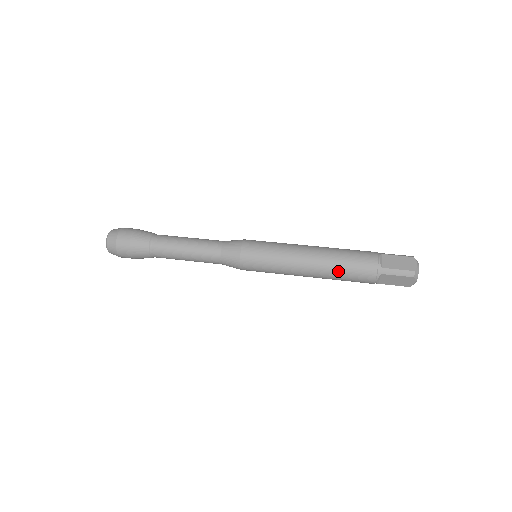
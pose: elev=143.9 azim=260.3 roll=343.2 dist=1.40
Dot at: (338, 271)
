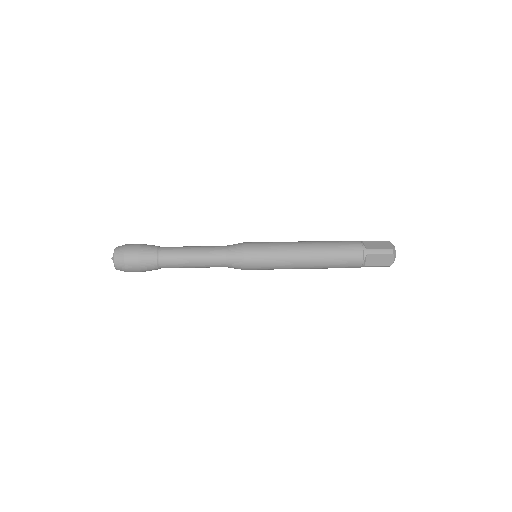
Dot at: (331, 256)
